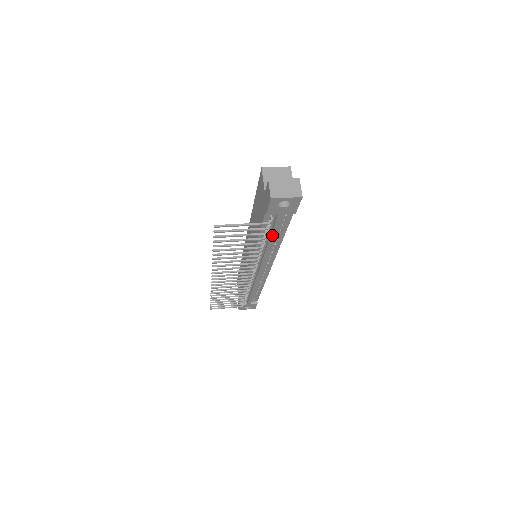
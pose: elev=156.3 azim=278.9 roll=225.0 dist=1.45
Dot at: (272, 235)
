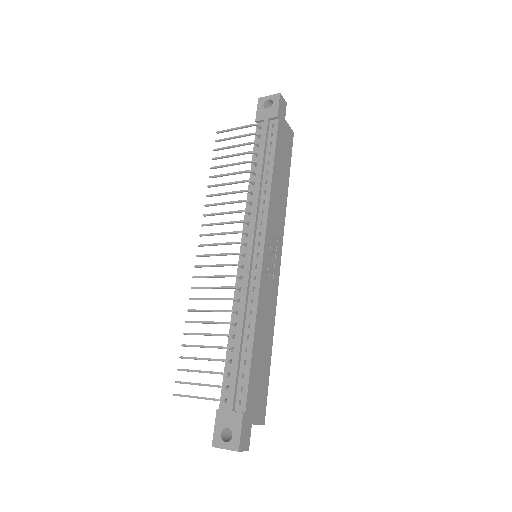
Dot at: (261, 156)
